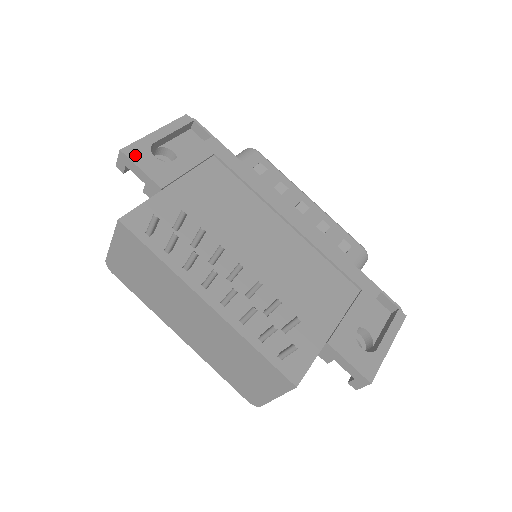
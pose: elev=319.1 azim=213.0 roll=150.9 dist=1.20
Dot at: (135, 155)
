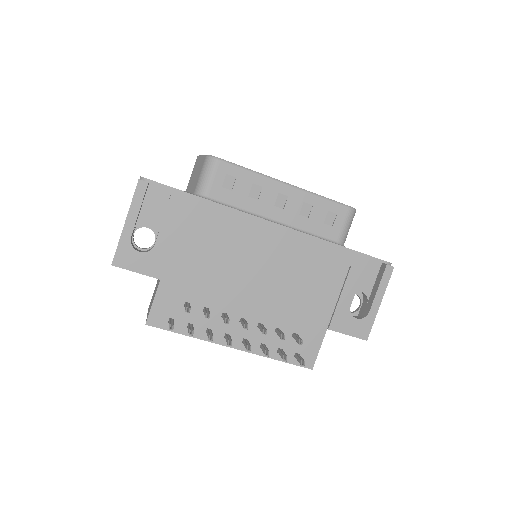
Dot at: (125, 262)
